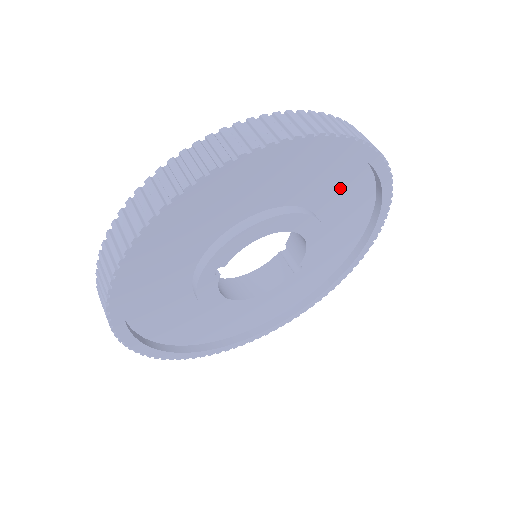
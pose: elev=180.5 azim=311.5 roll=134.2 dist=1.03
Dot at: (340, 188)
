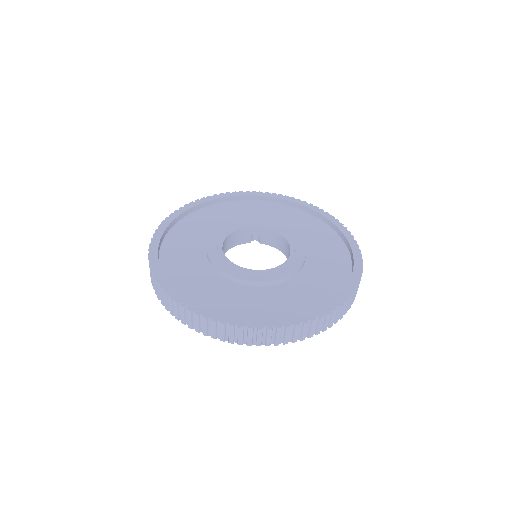
Dot at: (280, 216)
